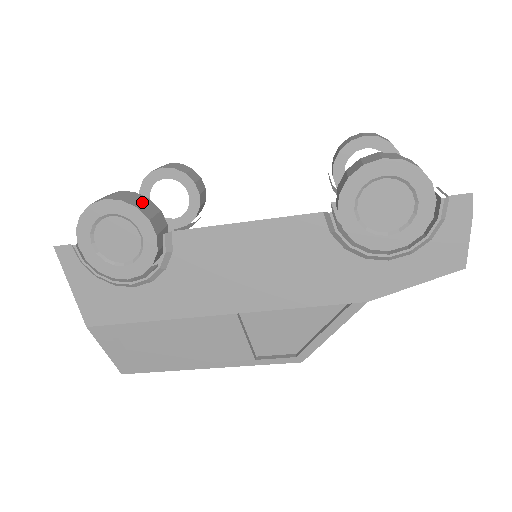
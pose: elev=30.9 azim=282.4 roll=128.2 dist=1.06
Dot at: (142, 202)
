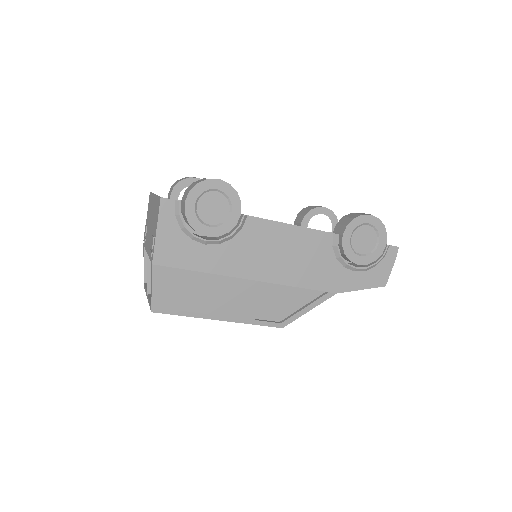
Dot at: occluded
